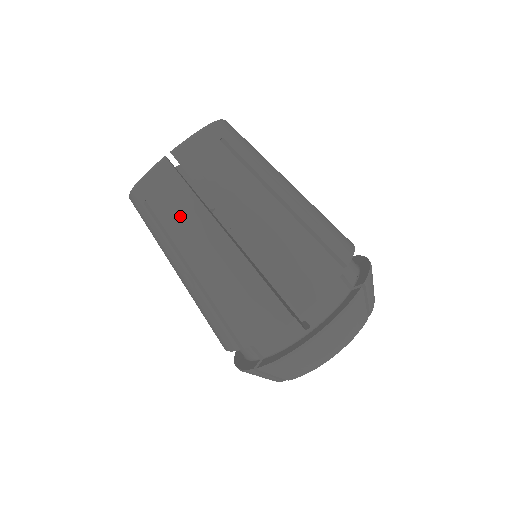
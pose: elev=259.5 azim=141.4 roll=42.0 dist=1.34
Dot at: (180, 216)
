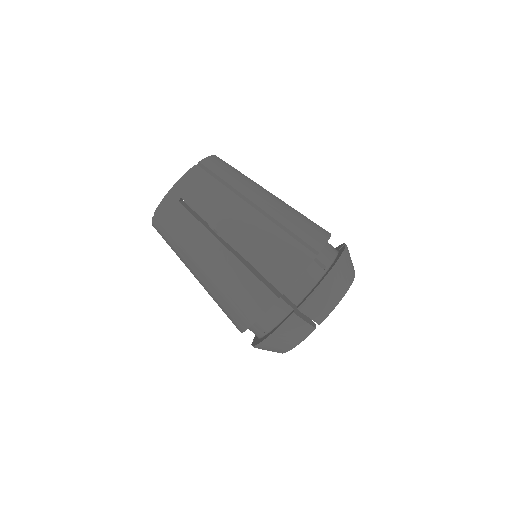
Dot at: (214, 200)
